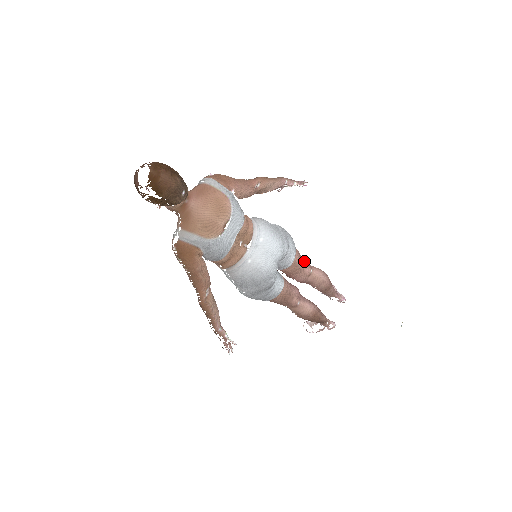
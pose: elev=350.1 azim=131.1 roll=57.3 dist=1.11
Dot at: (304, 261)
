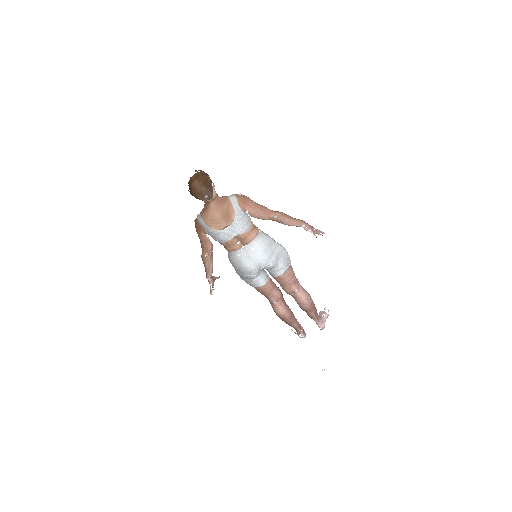
Dot at: (294, 281)
